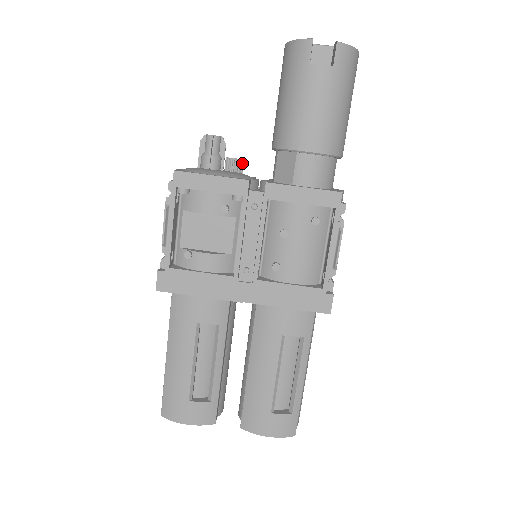
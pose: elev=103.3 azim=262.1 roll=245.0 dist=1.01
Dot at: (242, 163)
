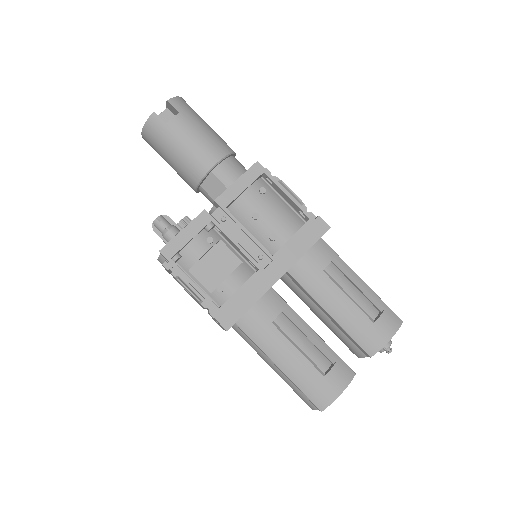
Dot at: (189, 218)
